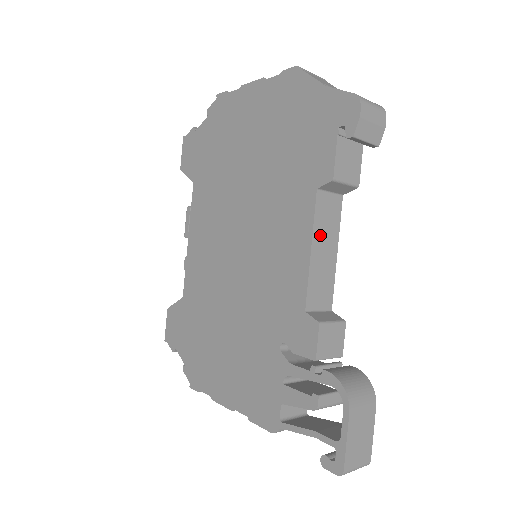
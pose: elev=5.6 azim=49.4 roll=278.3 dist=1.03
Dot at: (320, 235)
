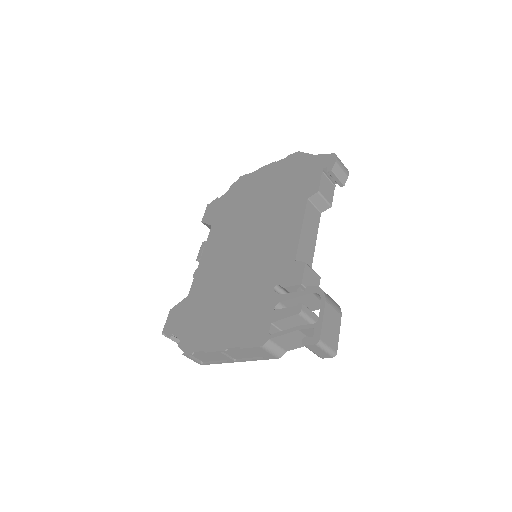
Dot at: (307, 224)
